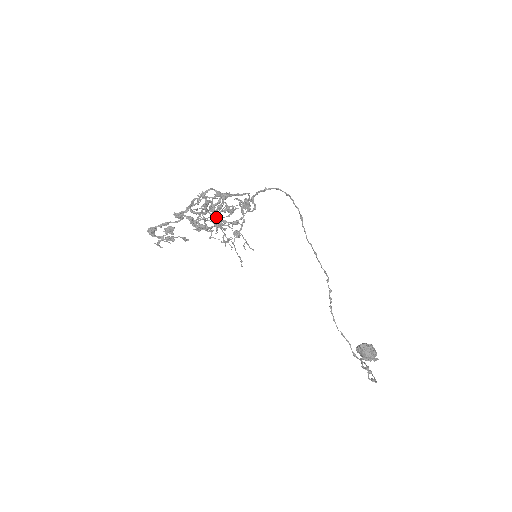
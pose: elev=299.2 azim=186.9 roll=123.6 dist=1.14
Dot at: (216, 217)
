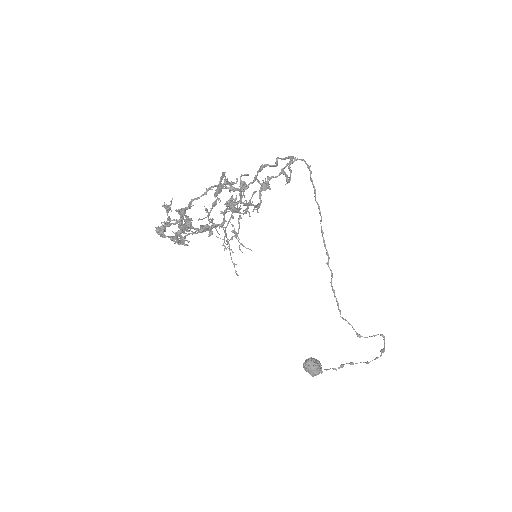
Dot at: (237, 202)
